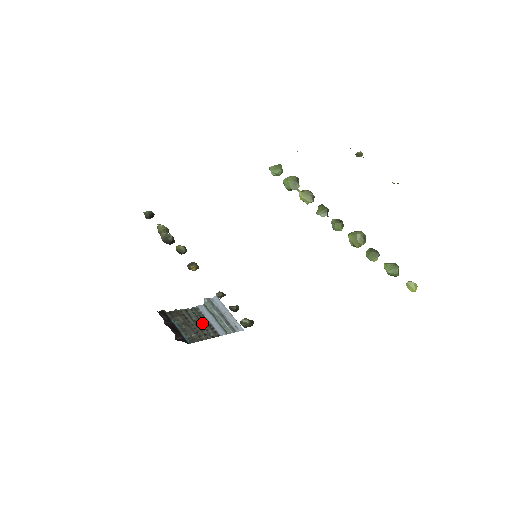
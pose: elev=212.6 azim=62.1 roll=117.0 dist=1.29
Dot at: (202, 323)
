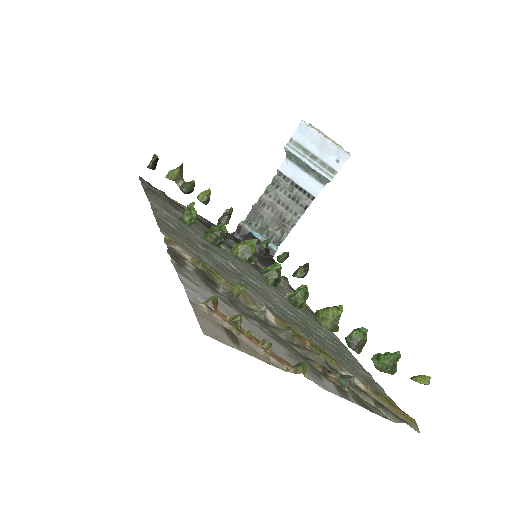
Dot at: (289, 196)
